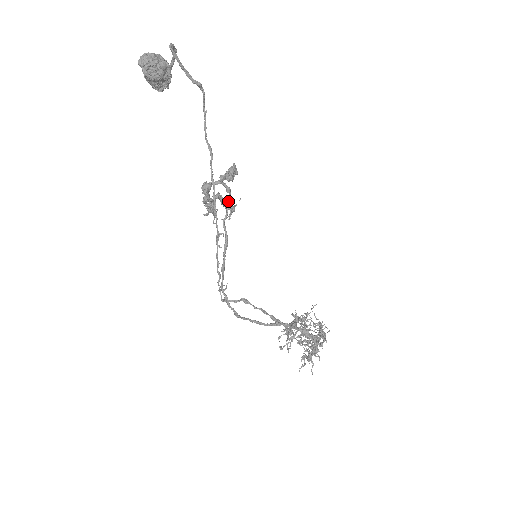
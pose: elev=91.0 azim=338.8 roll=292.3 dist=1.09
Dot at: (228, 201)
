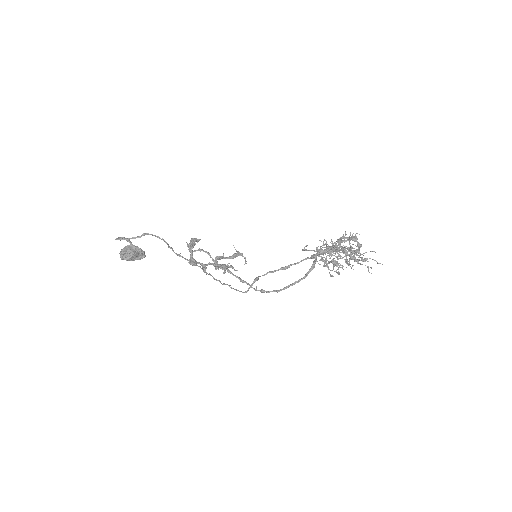
Dot at: occluded
